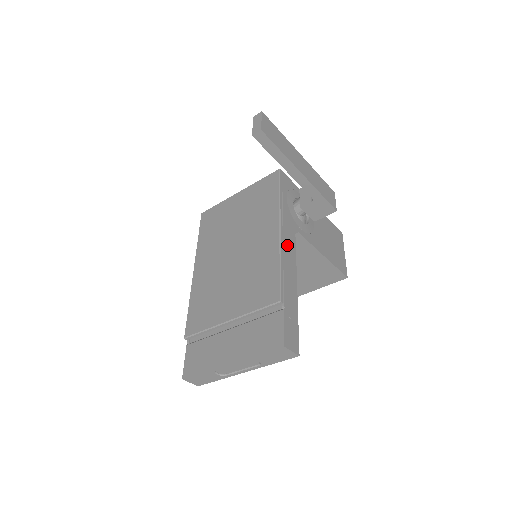
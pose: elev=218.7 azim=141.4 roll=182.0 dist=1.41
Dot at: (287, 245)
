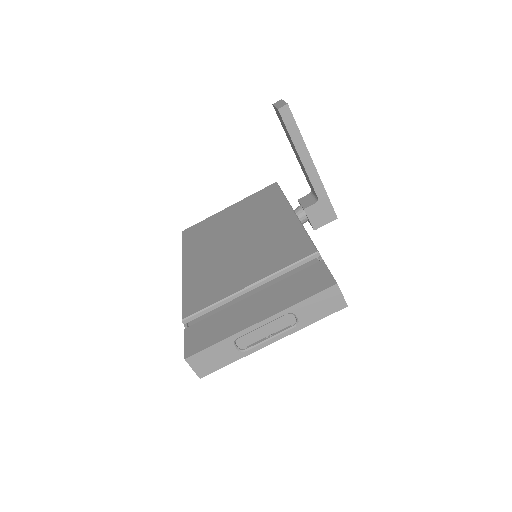
Dot at: occluded
